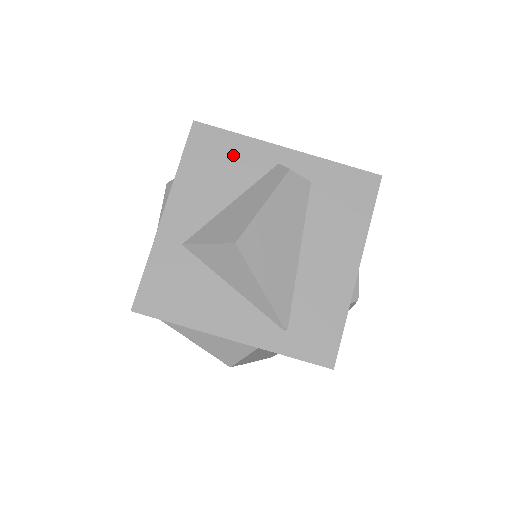
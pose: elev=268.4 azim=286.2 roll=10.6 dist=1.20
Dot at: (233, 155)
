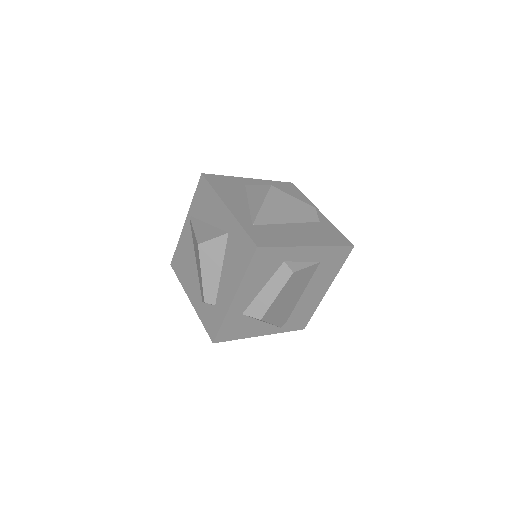
Dot at: (296, 196)
